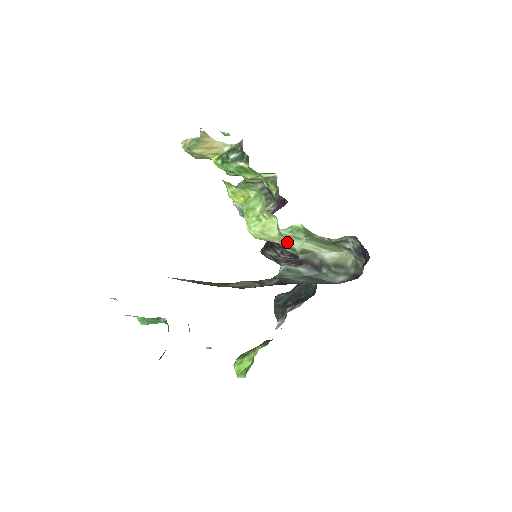
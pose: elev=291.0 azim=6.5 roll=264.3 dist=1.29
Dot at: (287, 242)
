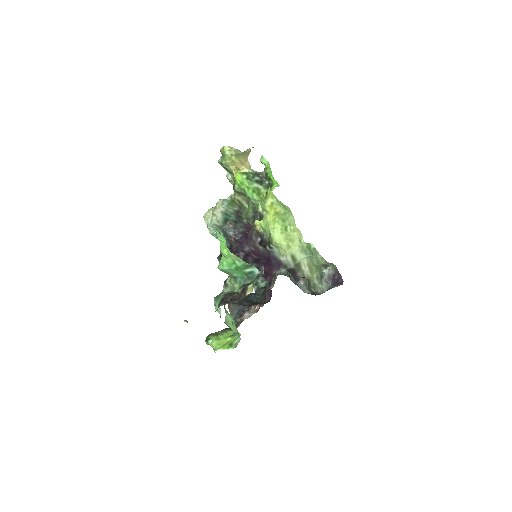
Dot at: (298, 253)
